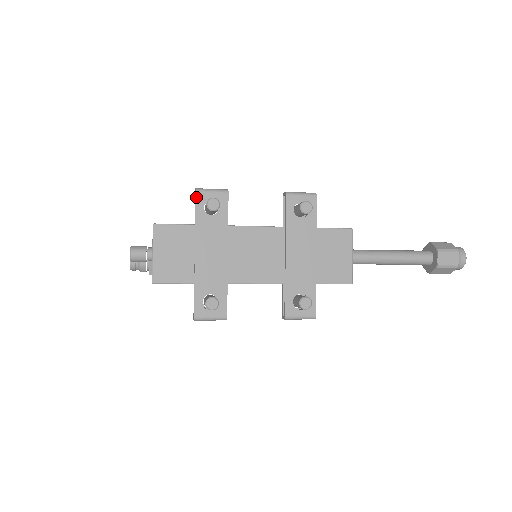
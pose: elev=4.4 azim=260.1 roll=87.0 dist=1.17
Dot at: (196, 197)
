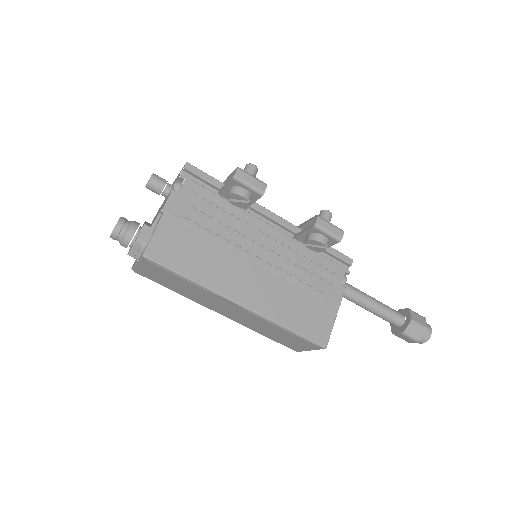
Dot at: occluded
